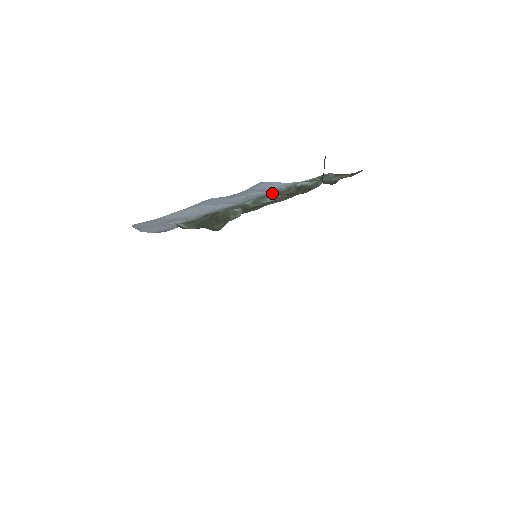
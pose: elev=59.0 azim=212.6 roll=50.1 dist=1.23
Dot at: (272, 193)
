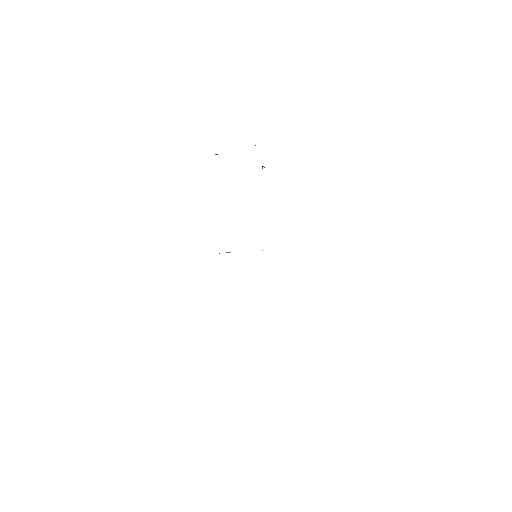
Dot at: occluded
